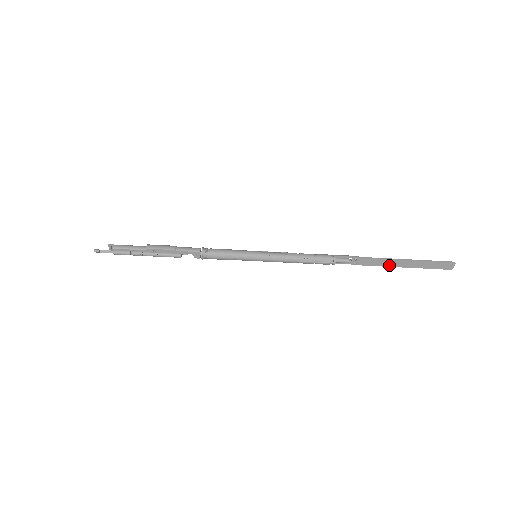
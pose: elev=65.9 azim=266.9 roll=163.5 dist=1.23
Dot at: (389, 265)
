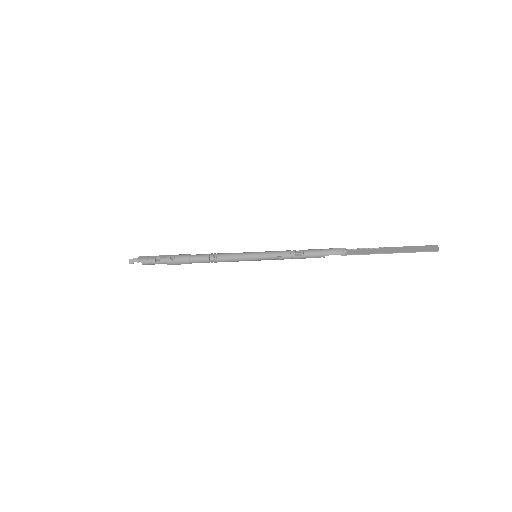
Dot at: (375, 250)
